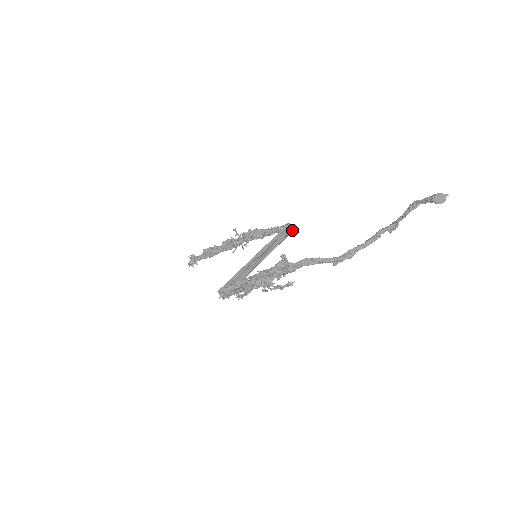
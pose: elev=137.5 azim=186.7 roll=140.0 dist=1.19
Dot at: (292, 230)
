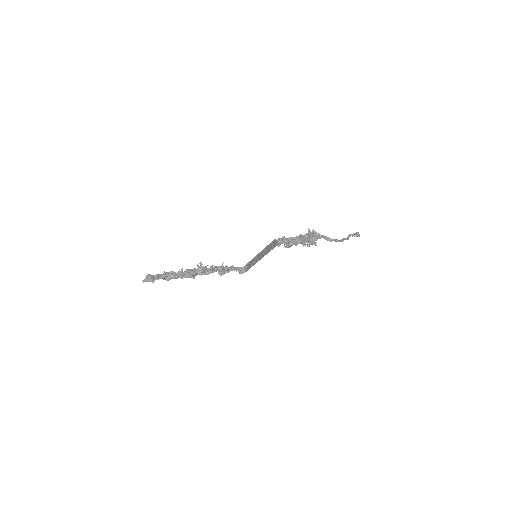
Dot at: (245, 271)
